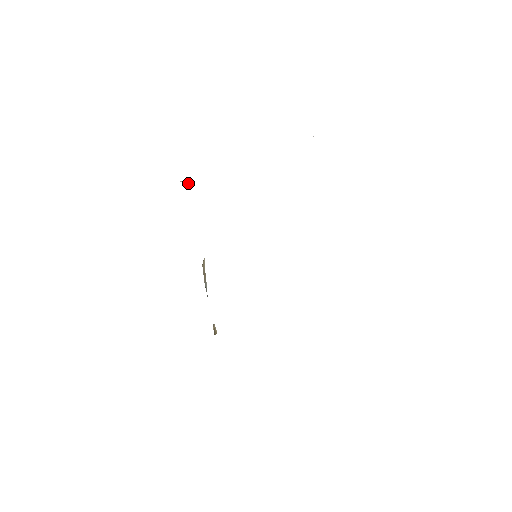
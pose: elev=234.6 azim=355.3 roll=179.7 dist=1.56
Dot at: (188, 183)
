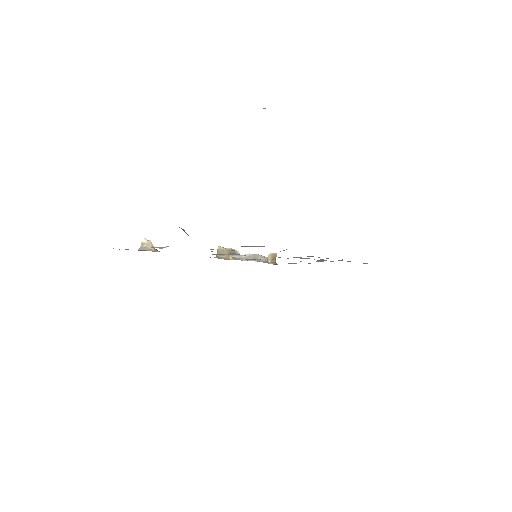
Dot at: (148, 245)
